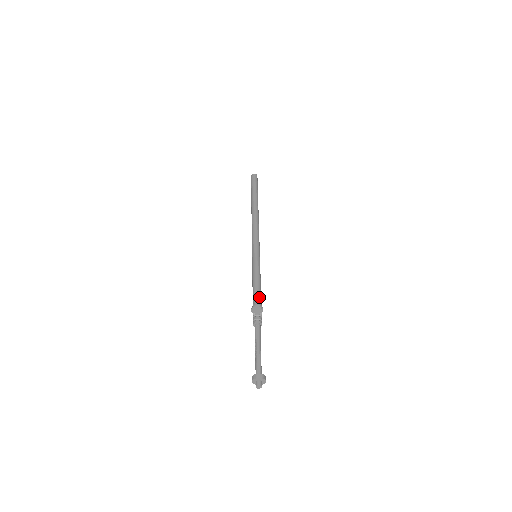
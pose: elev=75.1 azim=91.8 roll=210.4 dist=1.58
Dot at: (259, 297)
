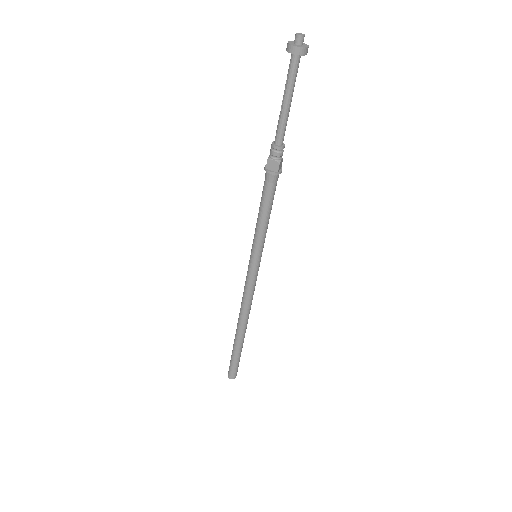
Dot at: occluded
